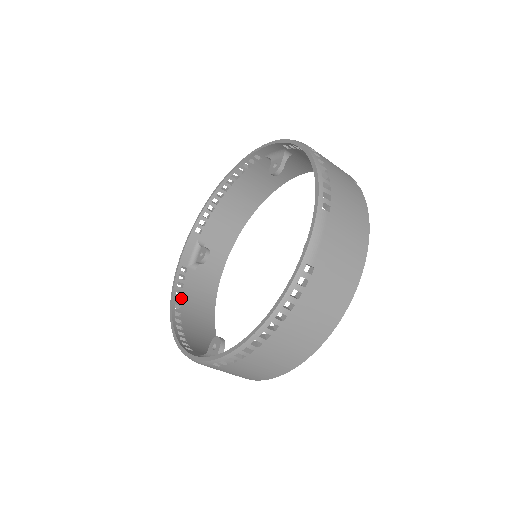
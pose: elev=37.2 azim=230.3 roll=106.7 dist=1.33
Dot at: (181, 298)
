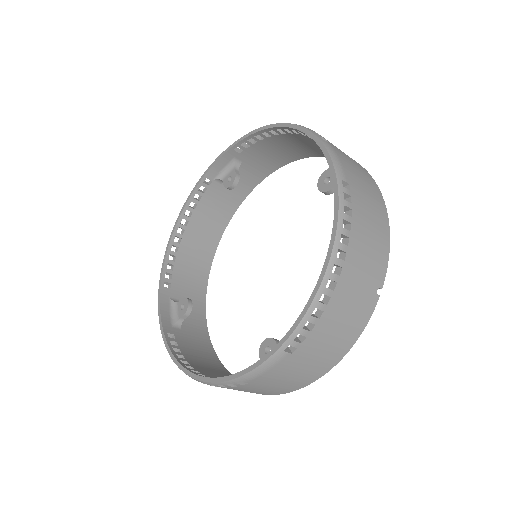
Dot at: (193, 211)
